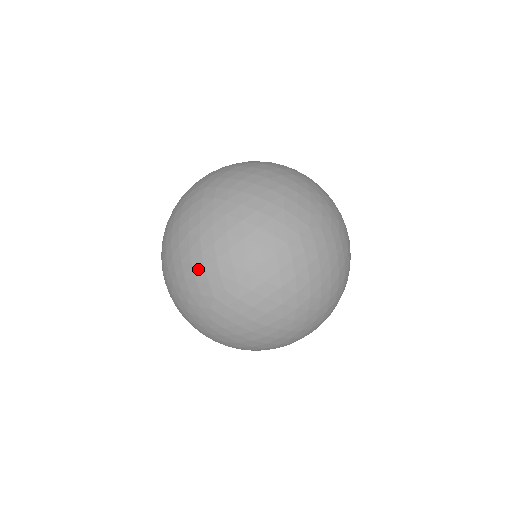
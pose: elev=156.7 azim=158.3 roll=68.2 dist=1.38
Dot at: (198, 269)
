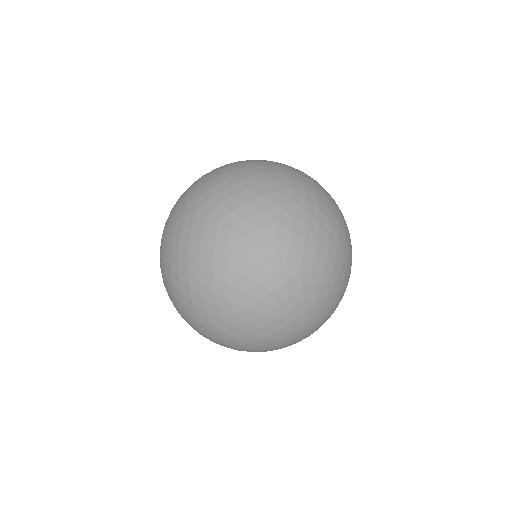
Dot at: (186, 298)
